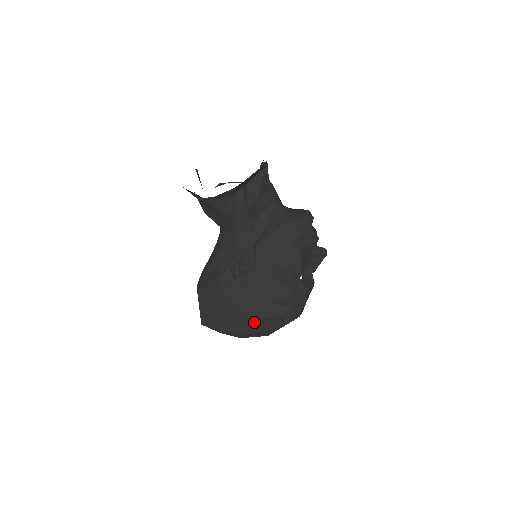
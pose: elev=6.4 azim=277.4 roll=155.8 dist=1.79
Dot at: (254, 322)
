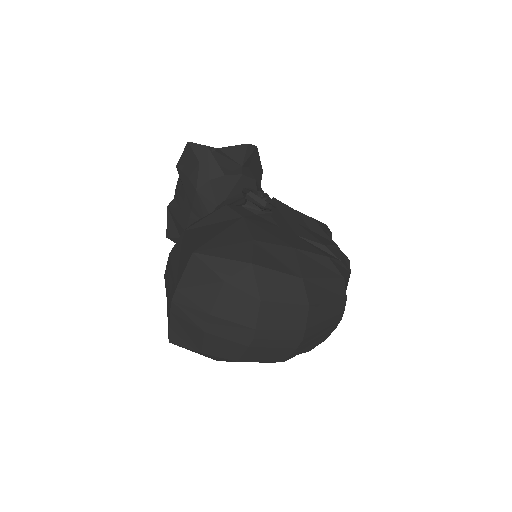
Dot at: (290, 254)
